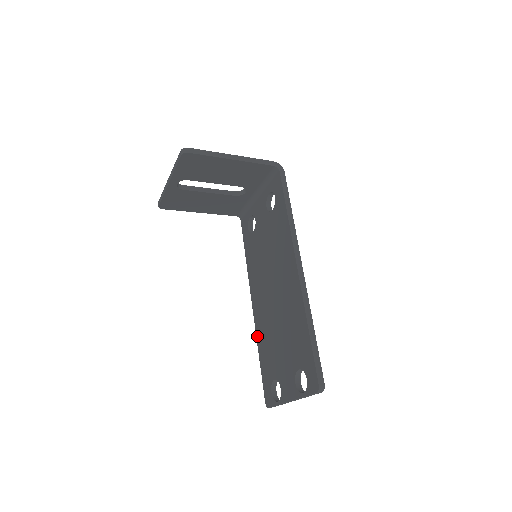
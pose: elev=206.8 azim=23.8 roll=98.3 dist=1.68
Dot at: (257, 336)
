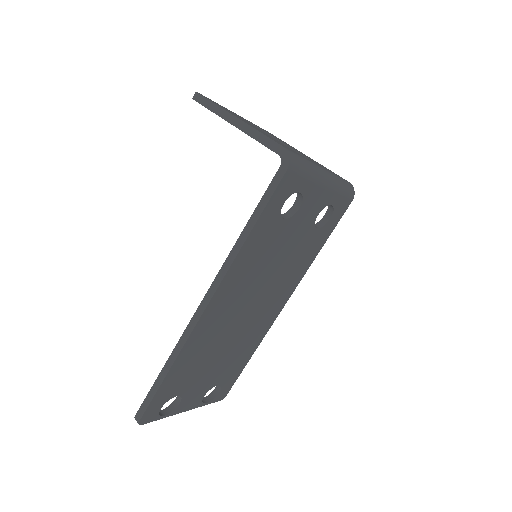
Dot at: occluded
